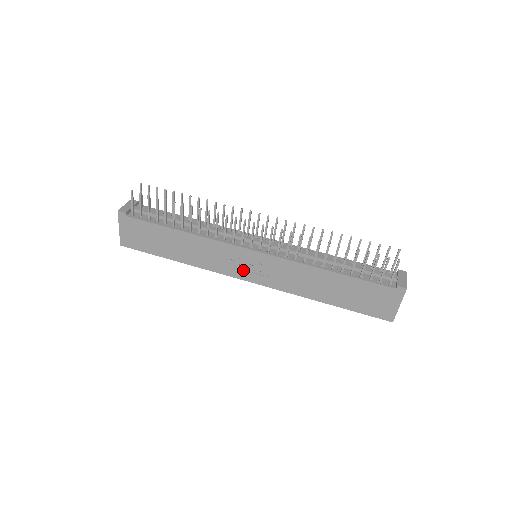
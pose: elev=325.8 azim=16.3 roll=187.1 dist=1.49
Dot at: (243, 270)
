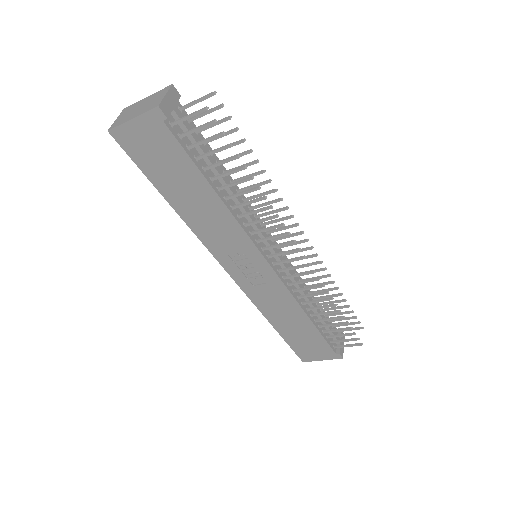
Dot at: (236, 264)
